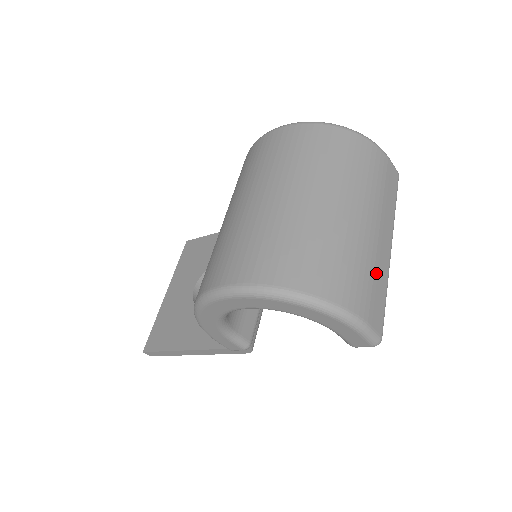
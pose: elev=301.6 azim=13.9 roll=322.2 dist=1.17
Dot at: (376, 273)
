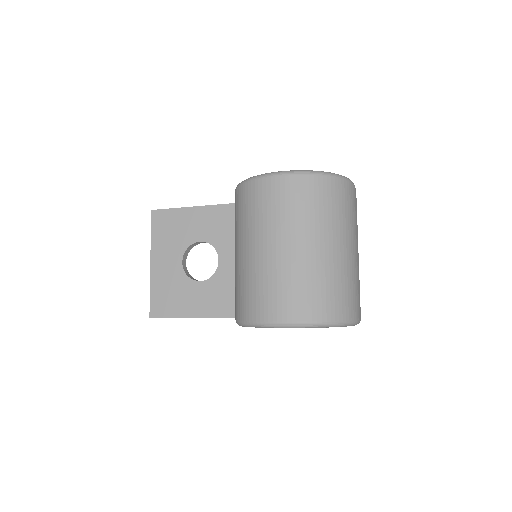
Dot at: (358, 283)
